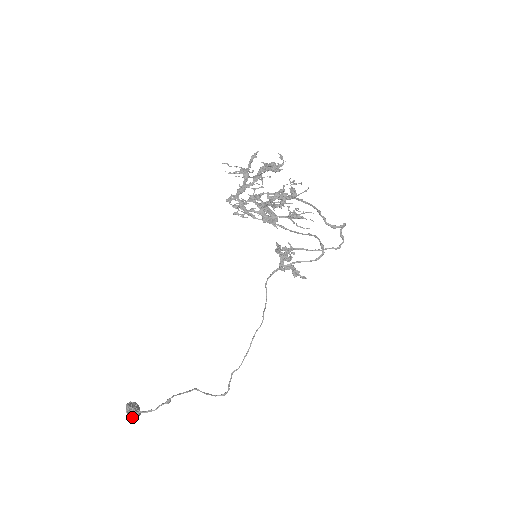
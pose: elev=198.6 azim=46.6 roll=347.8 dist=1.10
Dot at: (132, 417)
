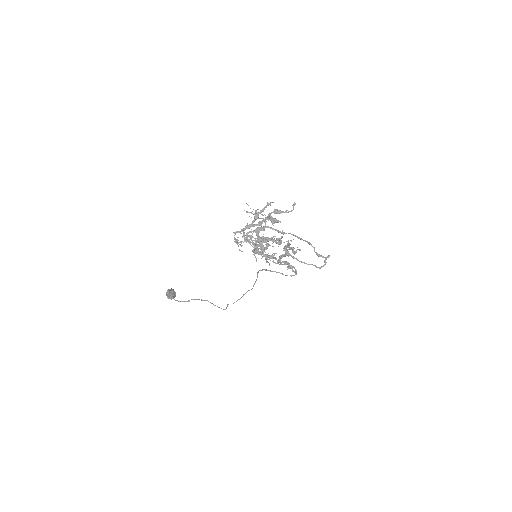
Dot at: (168, 298)
